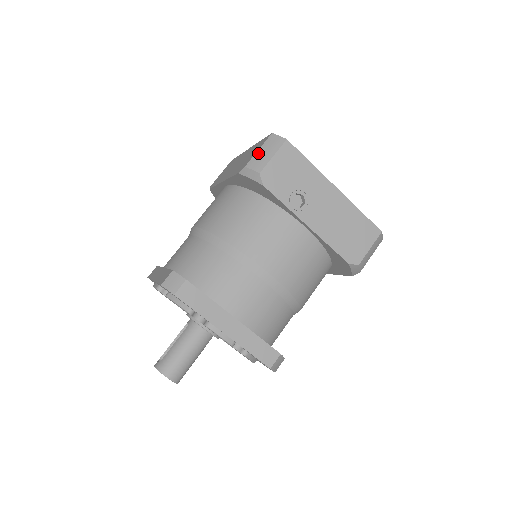
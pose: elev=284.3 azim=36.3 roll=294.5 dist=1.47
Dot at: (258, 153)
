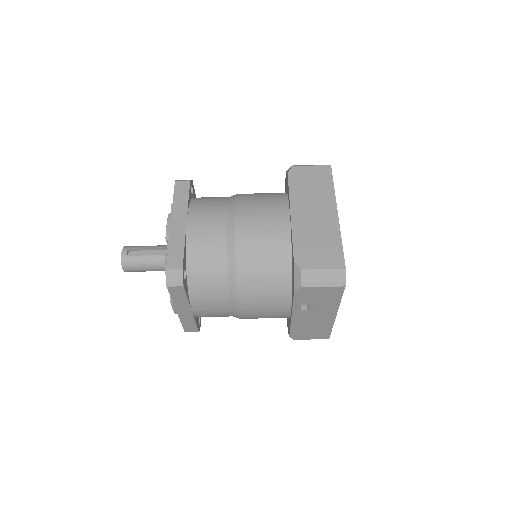
Dot at: (319, 272)
